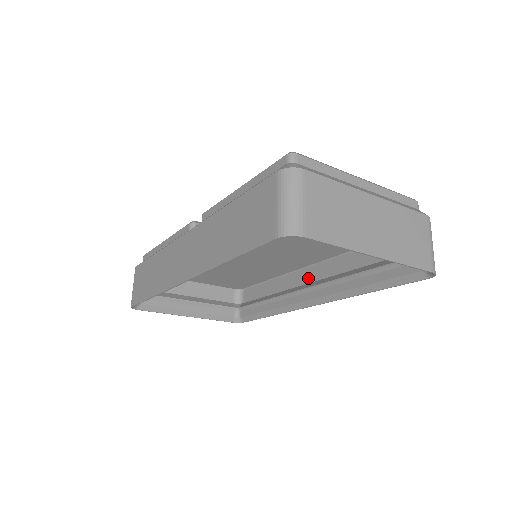
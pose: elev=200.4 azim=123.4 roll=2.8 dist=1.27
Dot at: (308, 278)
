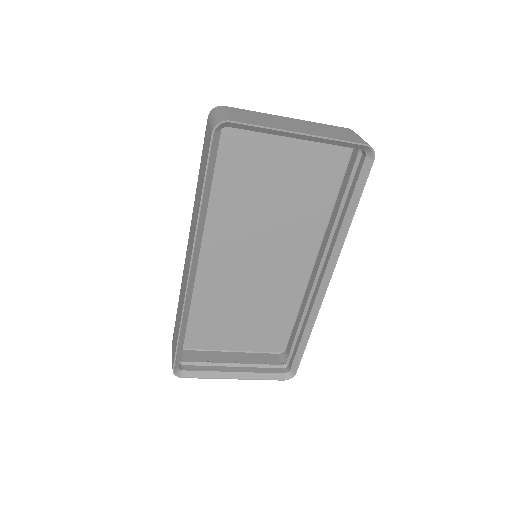
Dot at: occluded
